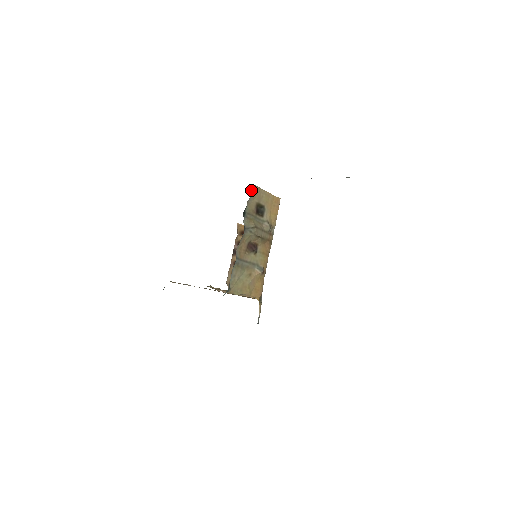
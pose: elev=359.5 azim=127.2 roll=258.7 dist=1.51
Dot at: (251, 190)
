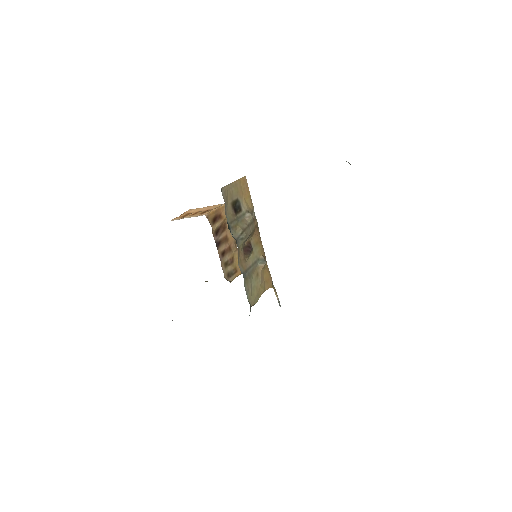
Dot at: occluded
